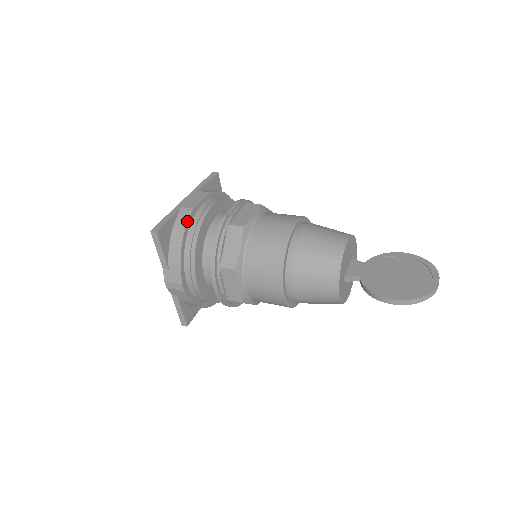
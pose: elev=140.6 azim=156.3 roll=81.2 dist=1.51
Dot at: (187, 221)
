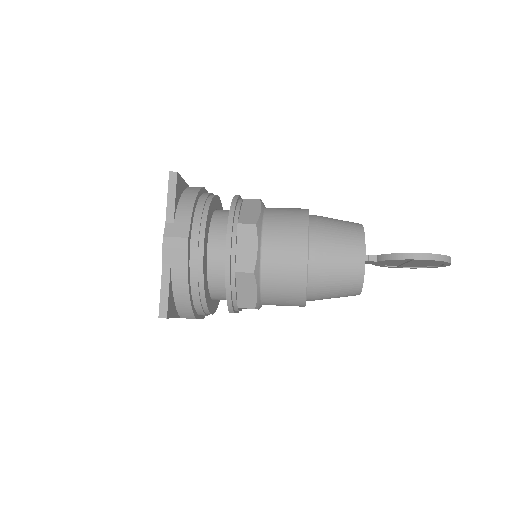
Dot at: (200, 188)
